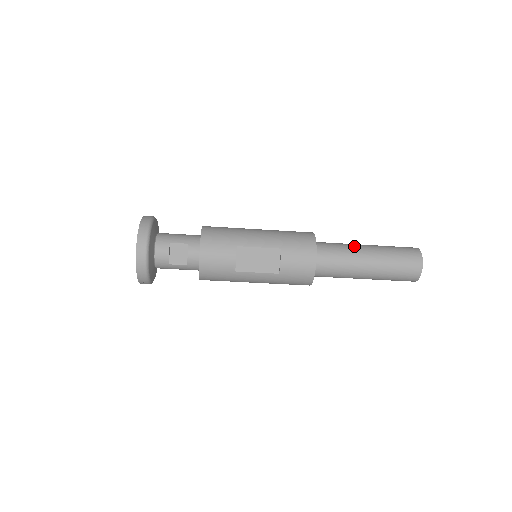
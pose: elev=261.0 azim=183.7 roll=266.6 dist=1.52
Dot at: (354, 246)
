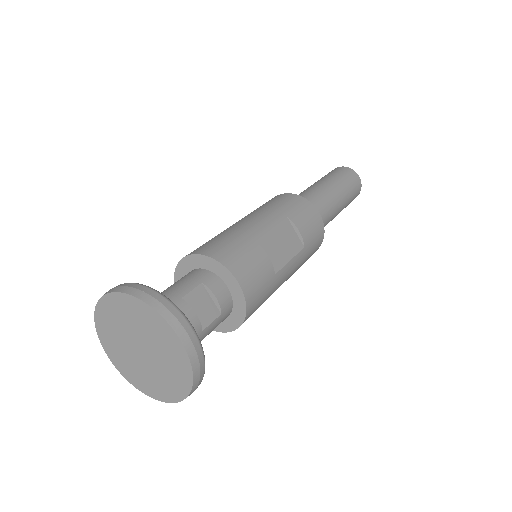
Dot at: (311, 188)
